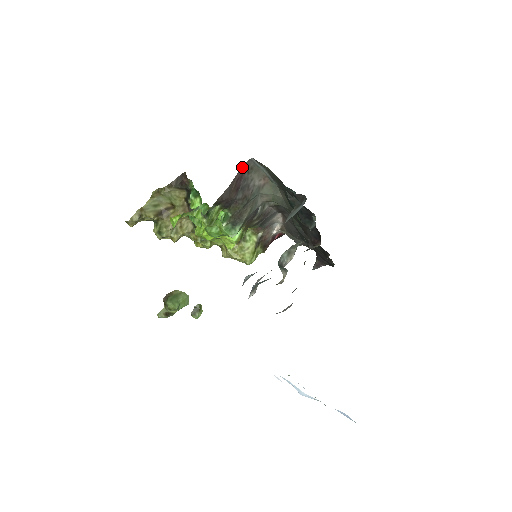
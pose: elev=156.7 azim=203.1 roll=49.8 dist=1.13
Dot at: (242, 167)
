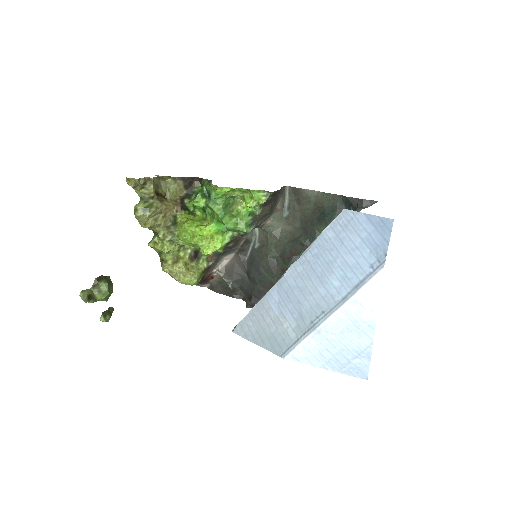
Dot at: (282, 187)
